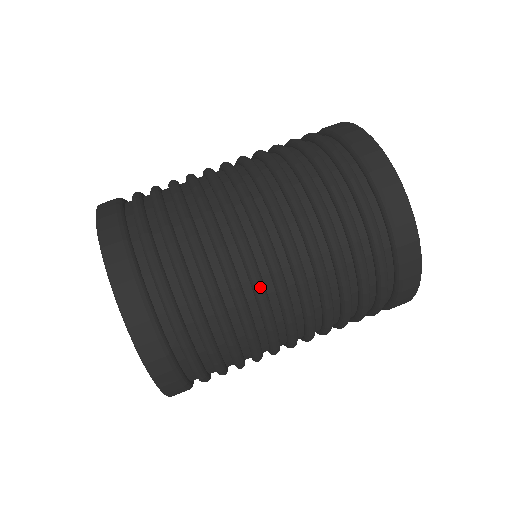
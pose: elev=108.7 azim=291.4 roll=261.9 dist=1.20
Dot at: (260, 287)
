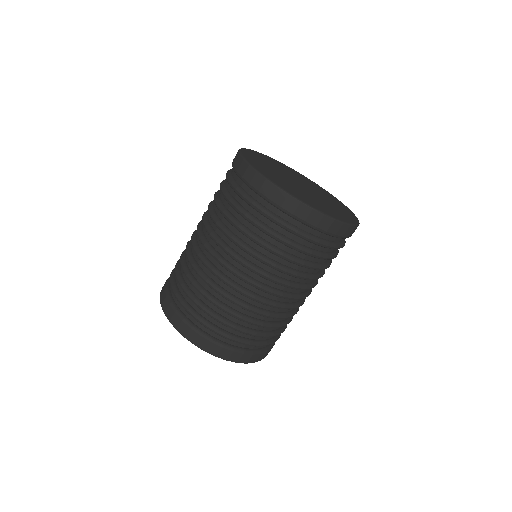
Dot at: (288, 308)
